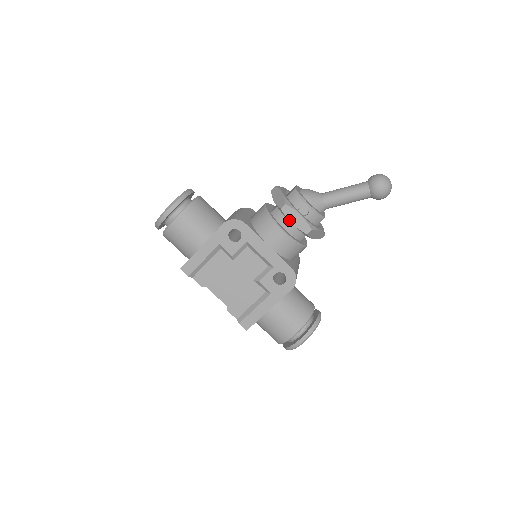
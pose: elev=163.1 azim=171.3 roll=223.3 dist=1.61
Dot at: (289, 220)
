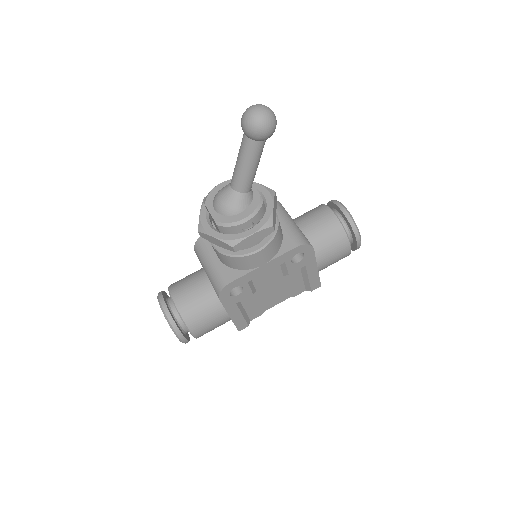
Dot at: occluded
